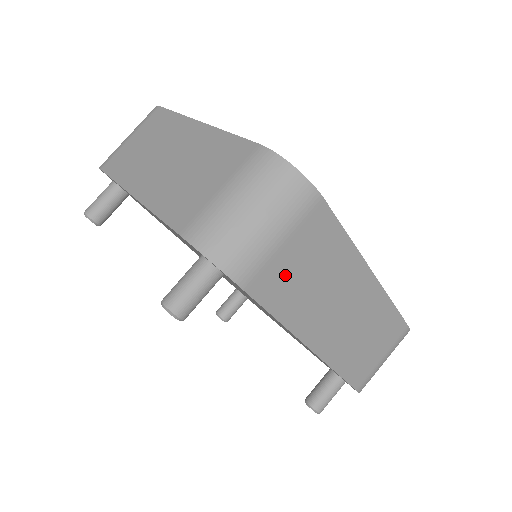
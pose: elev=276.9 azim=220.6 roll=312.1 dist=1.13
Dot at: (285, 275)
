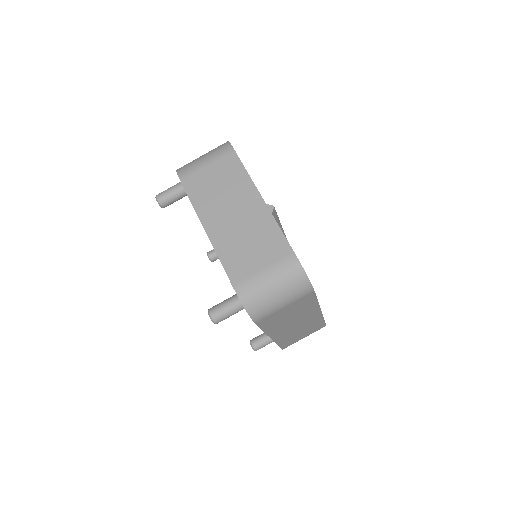
Dot at: (277, 316)
